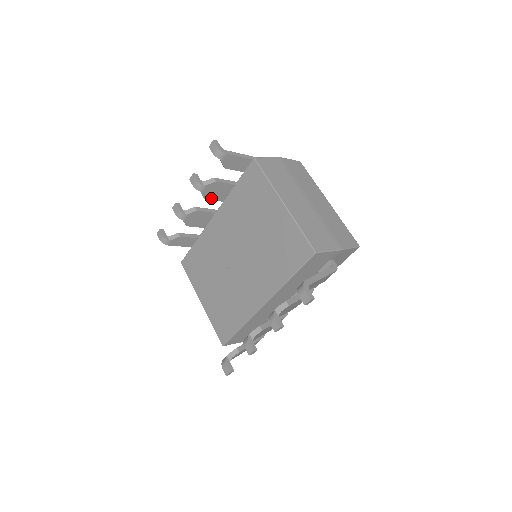
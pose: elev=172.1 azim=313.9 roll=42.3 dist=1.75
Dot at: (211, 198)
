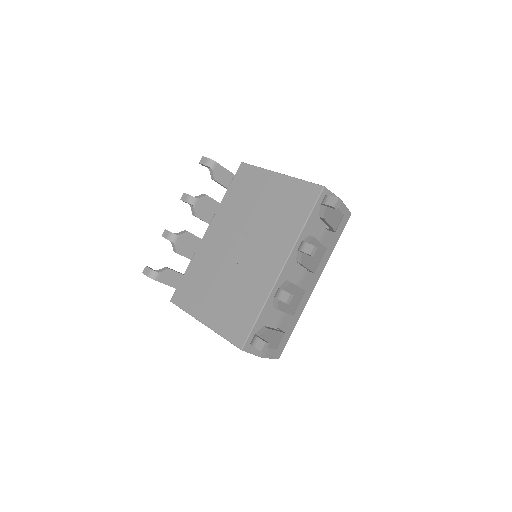
Dot at: (201, 217)
